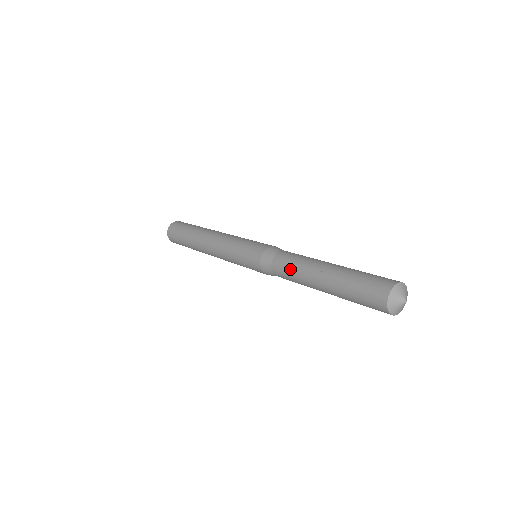
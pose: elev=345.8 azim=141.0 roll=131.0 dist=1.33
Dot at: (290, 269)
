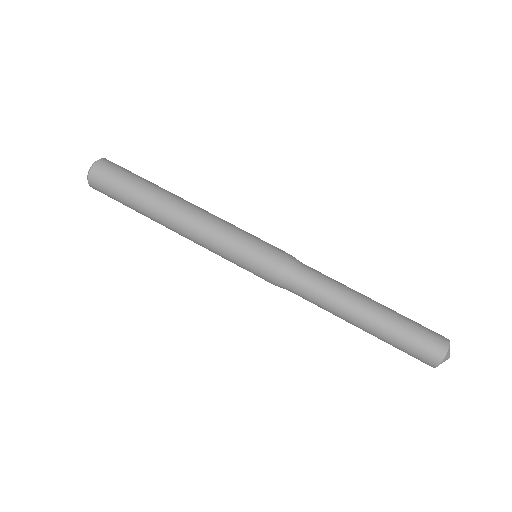
Dot at: (320, 300)
